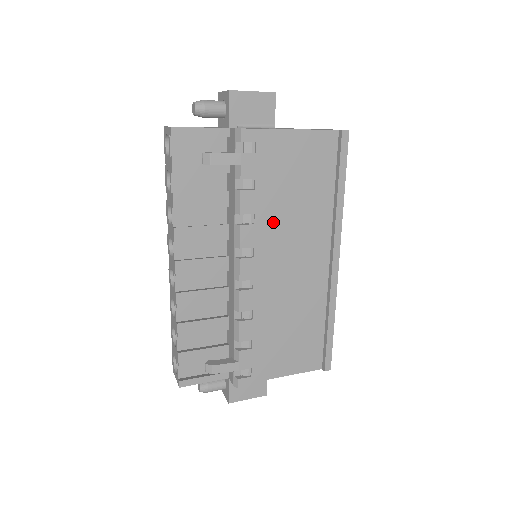
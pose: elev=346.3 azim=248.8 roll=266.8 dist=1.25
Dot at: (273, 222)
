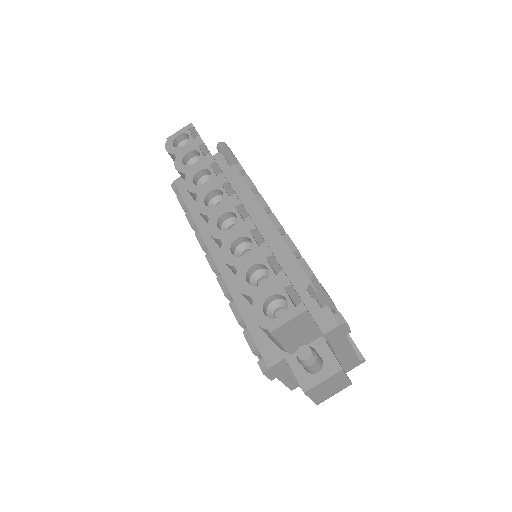
Dot at: occluded
